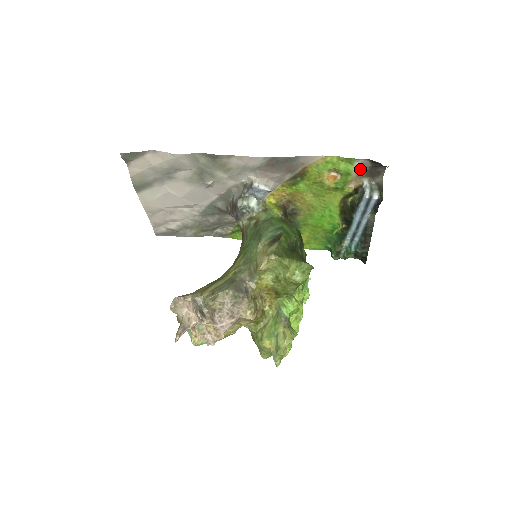
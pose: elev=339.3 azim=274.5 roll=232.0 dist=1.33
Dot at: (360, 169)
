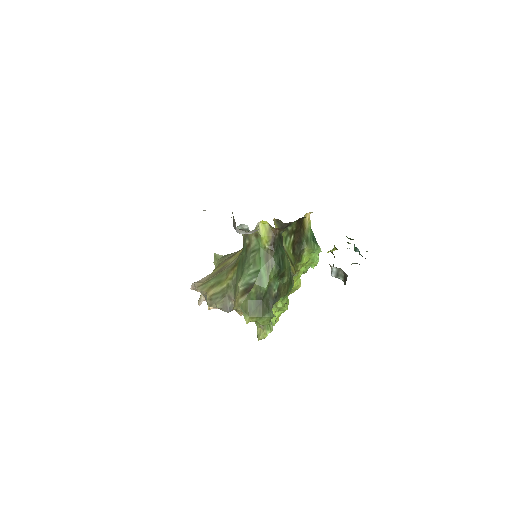
Dot at: occluded
